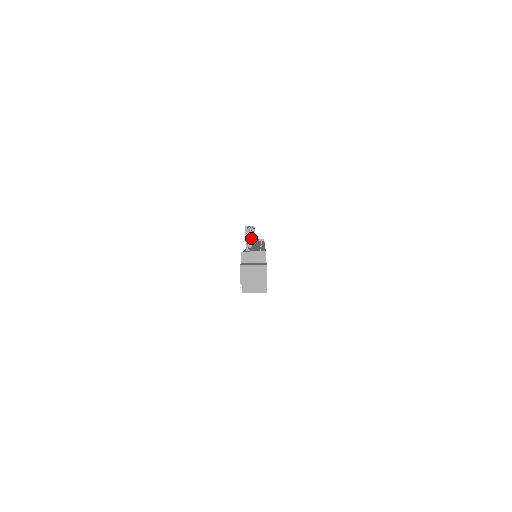
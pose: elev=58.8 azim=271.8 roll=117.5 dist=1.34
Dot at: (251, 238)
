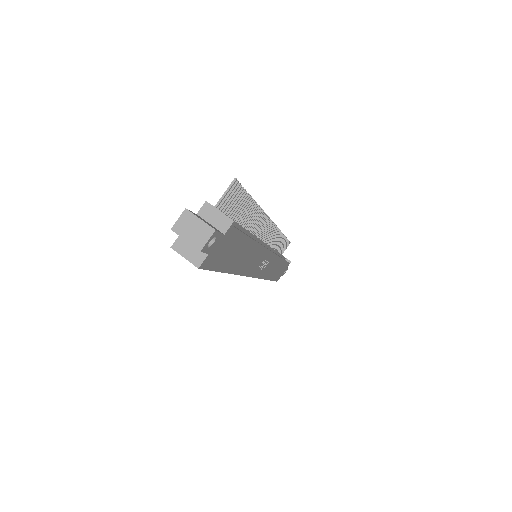
Dot at: (260, 229)
